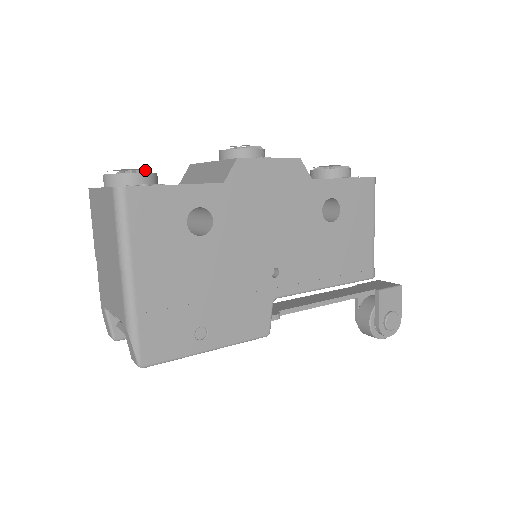
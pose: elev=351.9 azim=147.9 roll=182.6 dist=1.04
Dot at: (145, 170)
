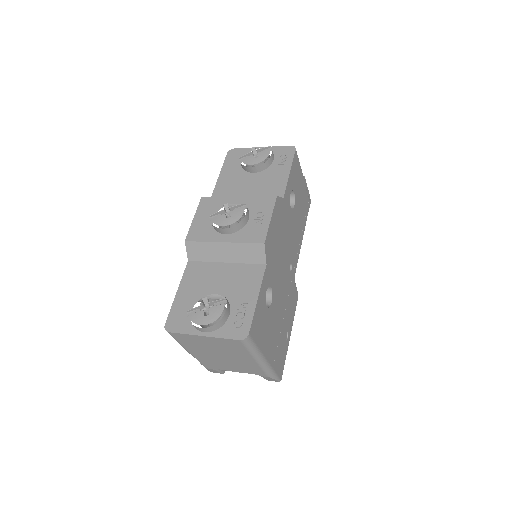
Dot at: (219, 300)
